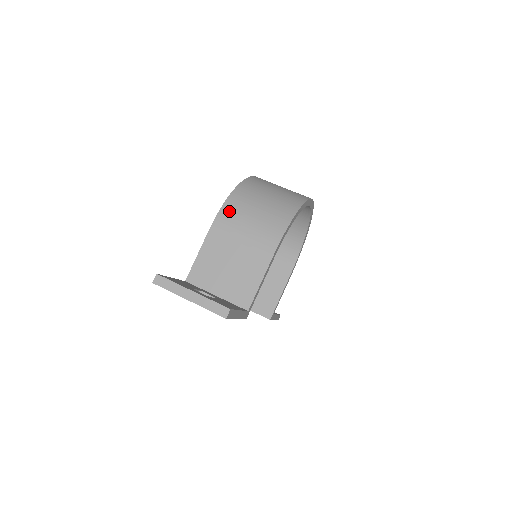
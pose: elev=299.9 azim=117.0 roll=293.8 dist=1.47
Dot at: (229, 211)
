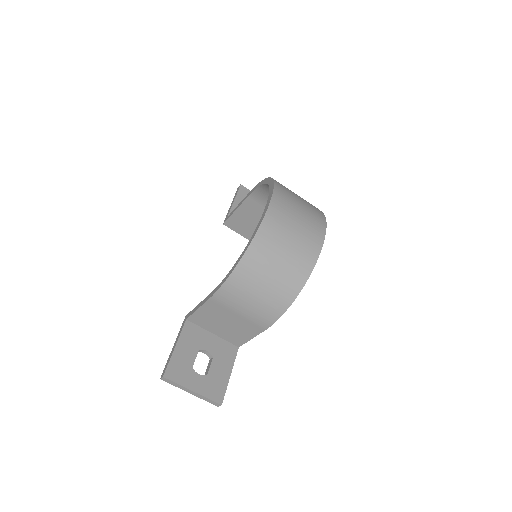
Dot at: (229, 291)
